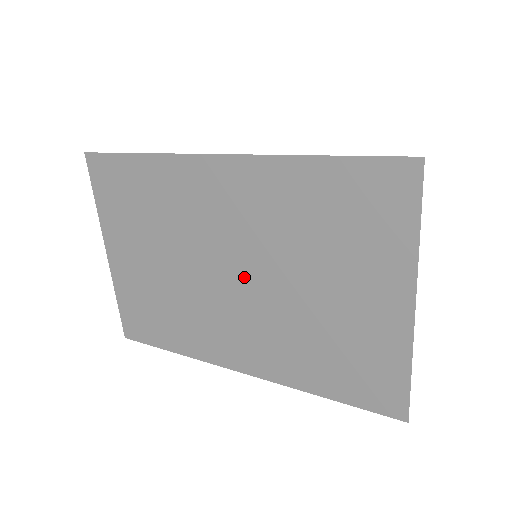
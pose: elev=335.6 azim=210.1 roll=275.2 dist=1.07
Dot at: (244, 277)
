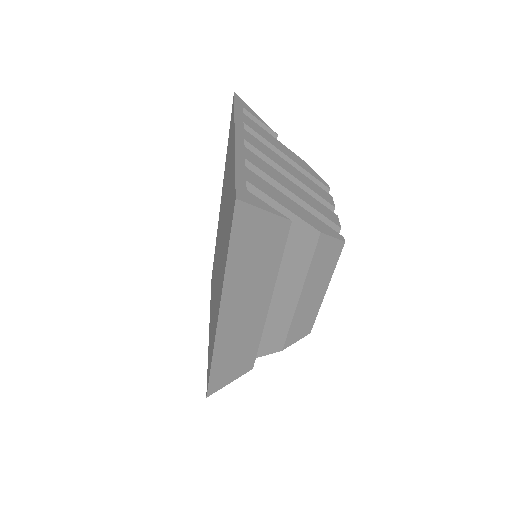
Dot at: (220, 244)
